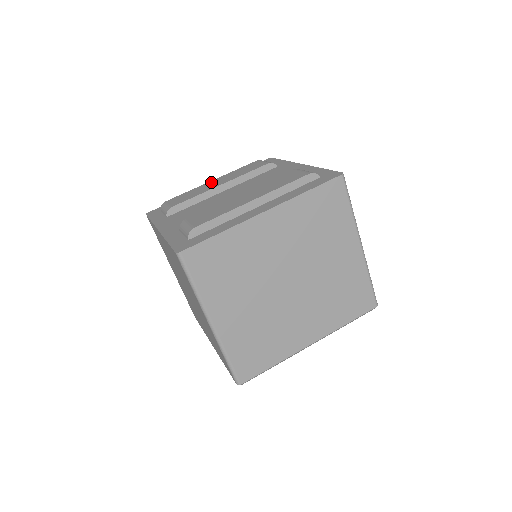
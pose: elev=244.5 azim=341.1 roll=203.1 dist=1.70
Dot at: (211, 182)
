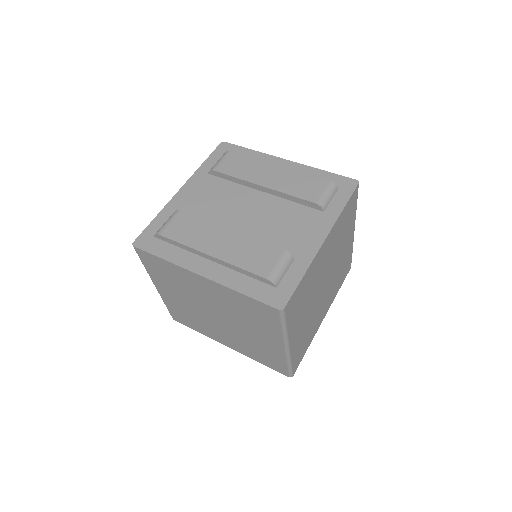
Dot at: (272, 168)
